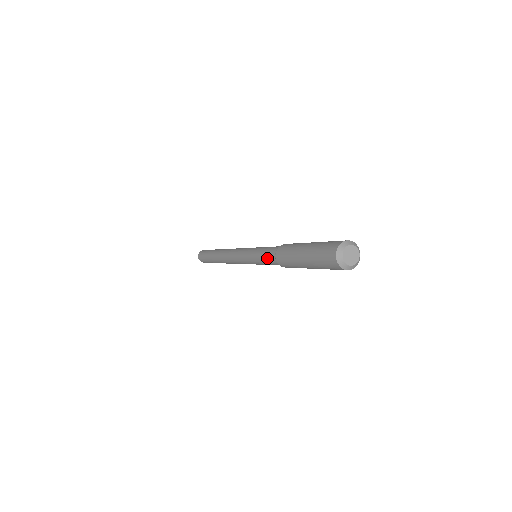
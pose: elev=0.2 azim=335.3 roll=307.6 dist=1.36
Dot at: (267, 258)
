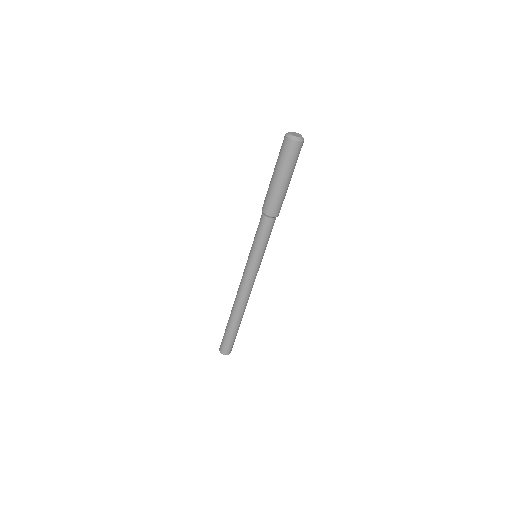
Dot at: occluded
